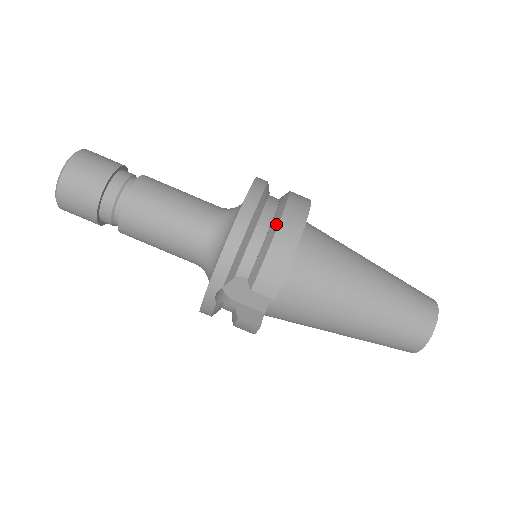
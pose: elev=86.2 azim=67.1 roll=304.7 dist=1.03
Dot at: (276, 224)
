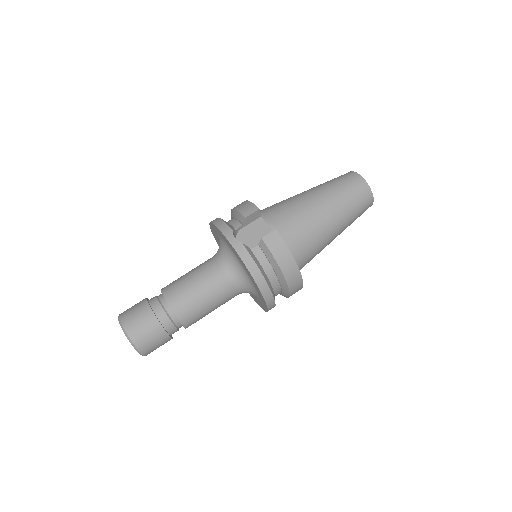
Dot at: (231, 212)
